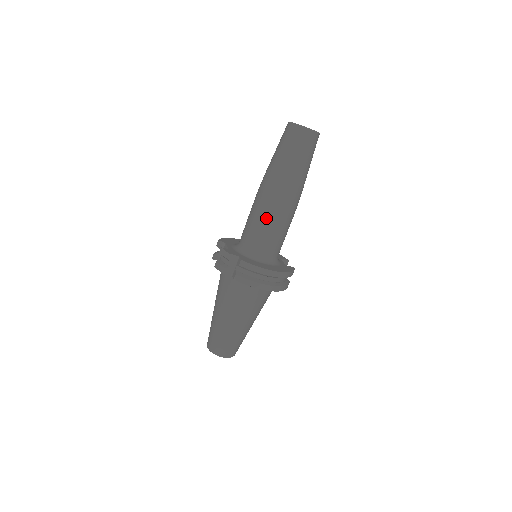
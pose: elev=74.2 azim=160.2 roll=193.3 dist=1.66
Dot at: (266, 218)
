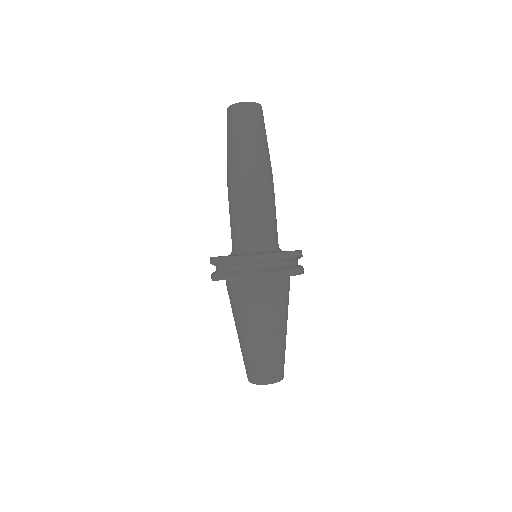
Dot at: (255, 205)
